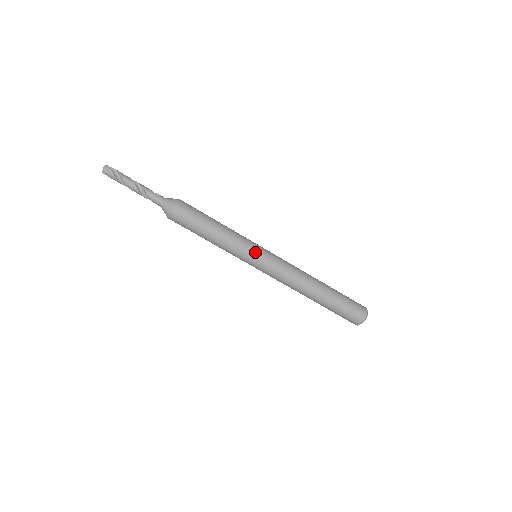
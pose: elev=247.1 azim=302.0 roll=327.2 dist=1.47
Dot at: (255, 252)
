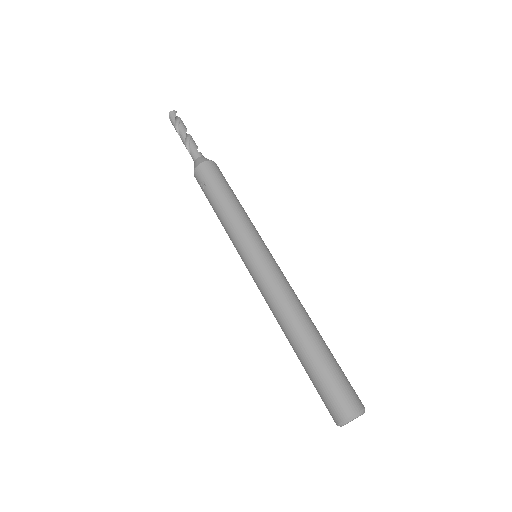
Dot at: (255, 243)
